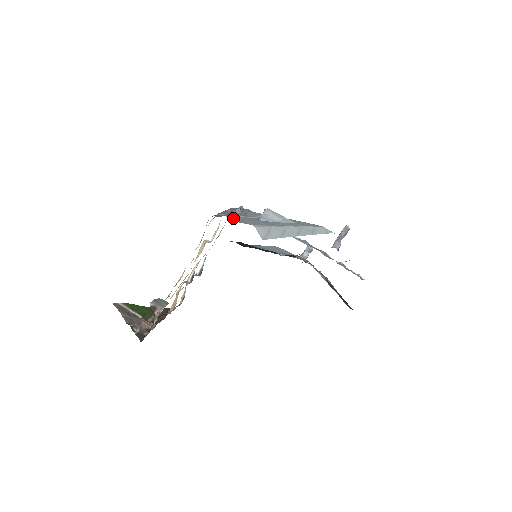
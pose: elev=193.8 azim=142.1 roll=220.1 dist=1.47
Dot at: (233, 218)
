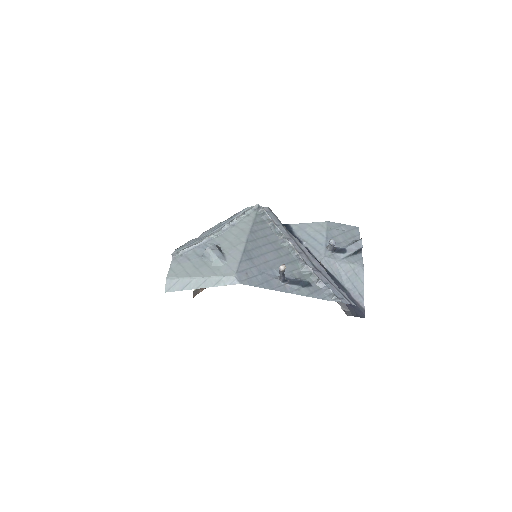
Dot at: (188, 252)
